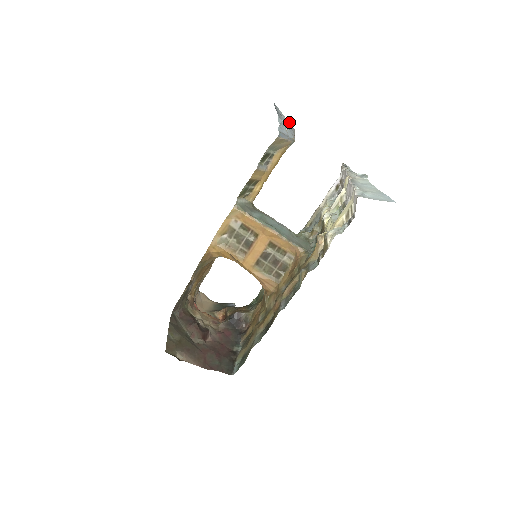
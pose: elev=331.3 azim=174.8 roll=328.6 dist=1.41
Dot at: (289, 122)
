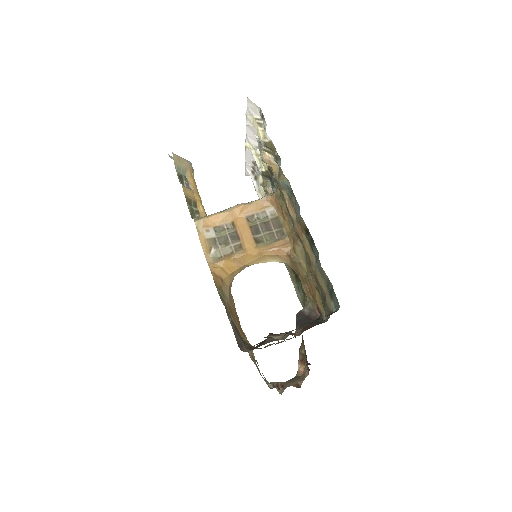
Dot at: occluded
